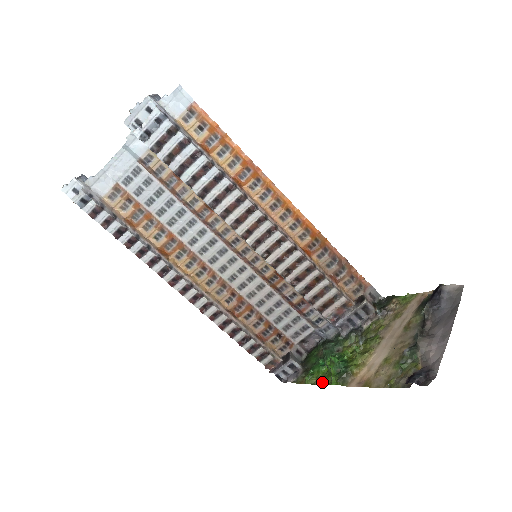
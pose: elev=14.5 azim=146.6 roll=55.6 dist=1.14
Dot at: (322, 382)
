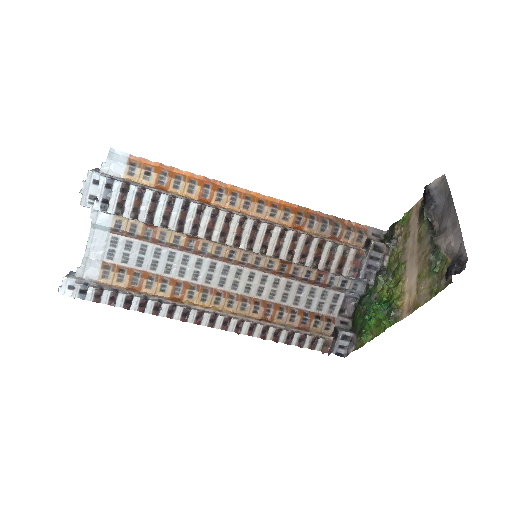
Dot at: (378, 333)
